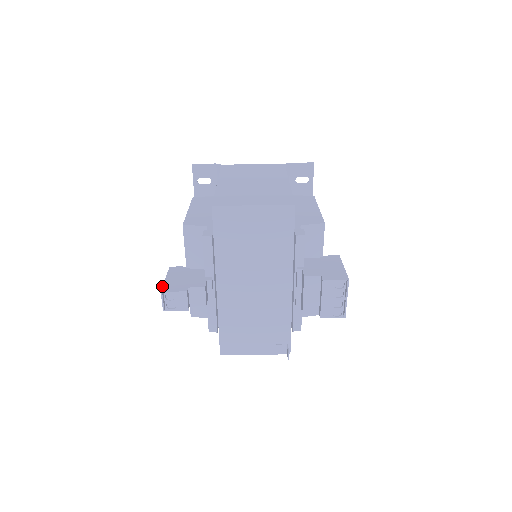
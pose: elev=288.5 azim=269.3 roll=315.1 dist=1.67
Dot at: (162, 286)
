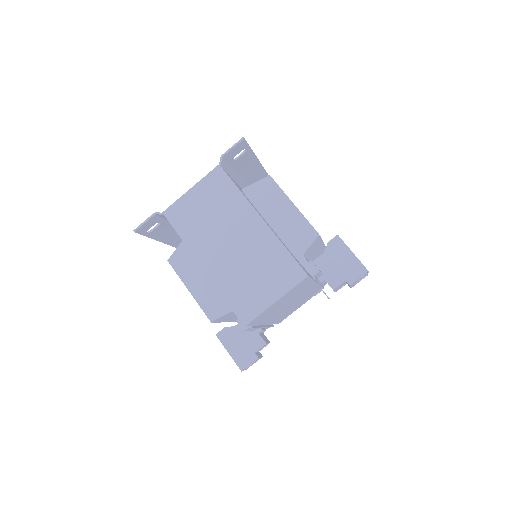
Dot at: occluded
